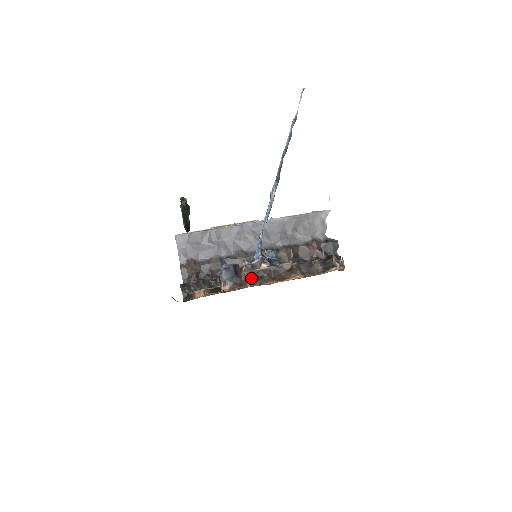
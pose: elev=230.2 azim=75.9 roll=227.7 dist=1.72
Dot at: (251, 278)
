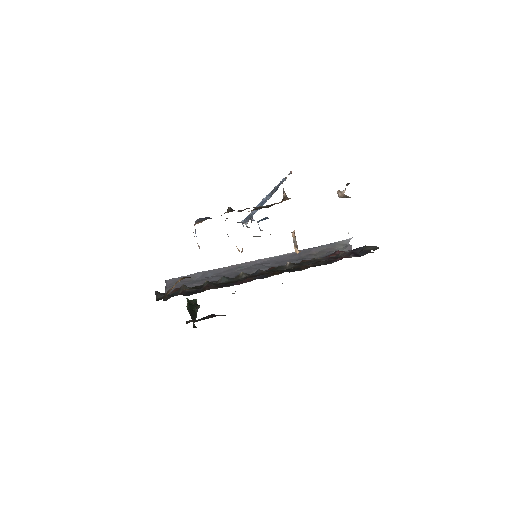
Dot at: (229, 209)
